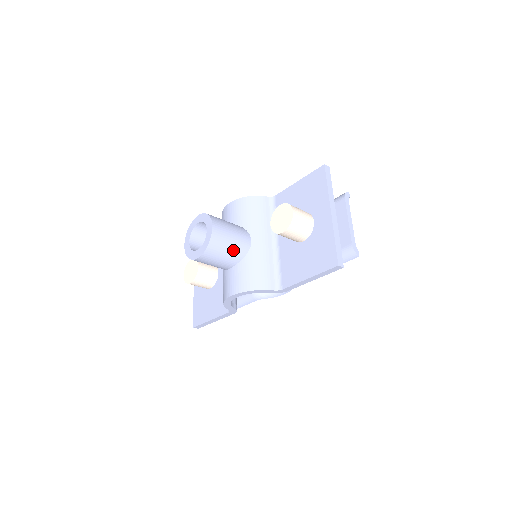
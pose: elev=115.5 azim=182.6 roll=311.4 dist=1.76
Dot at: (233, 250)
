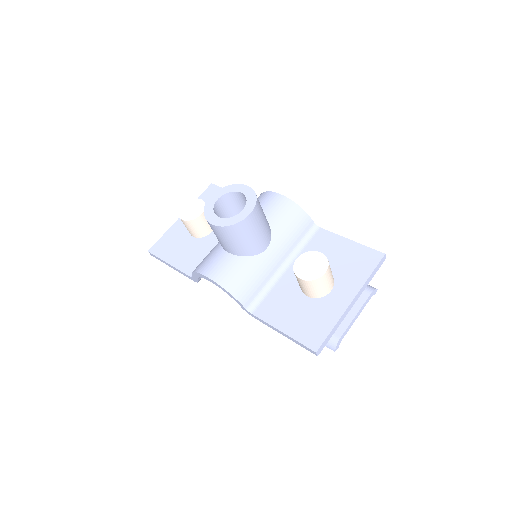
Dot at: (246, 244)
